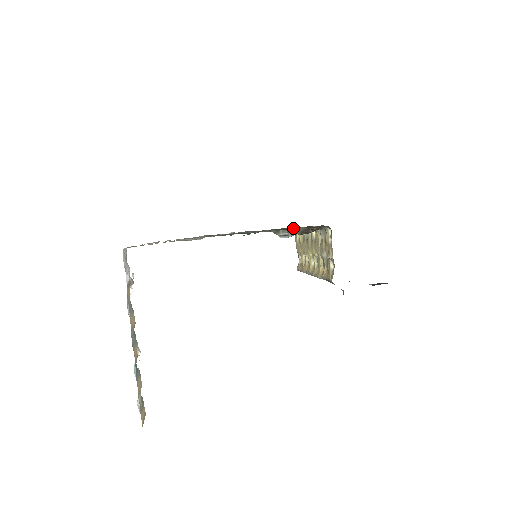
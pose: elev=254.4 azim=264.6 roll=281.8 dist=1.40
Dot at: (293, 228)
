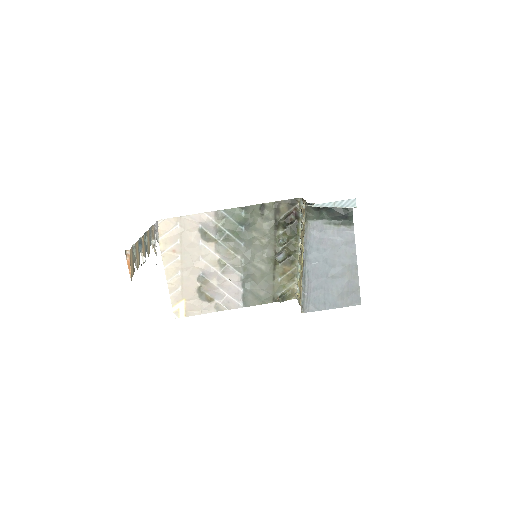
Dot at: (276, 205)
